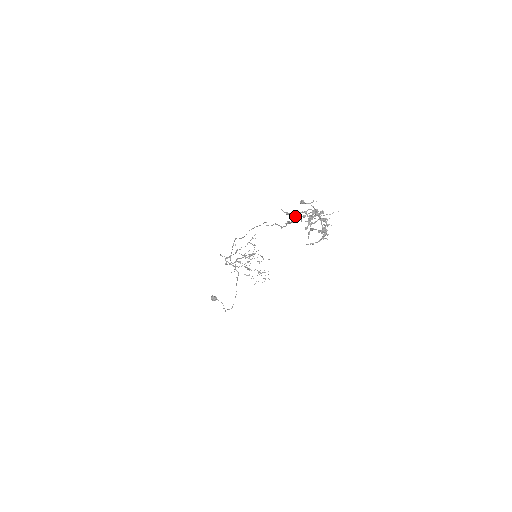
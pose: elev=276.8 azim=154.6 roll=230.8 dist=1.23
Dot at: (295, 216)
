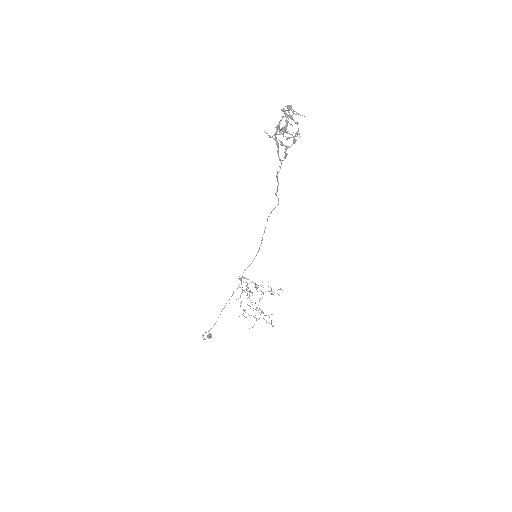
Dot at: occluded
